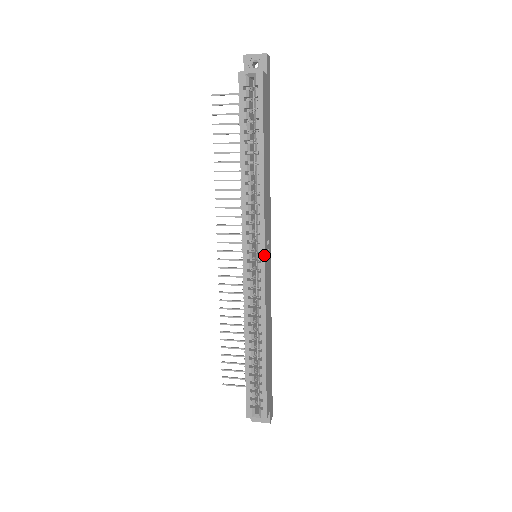
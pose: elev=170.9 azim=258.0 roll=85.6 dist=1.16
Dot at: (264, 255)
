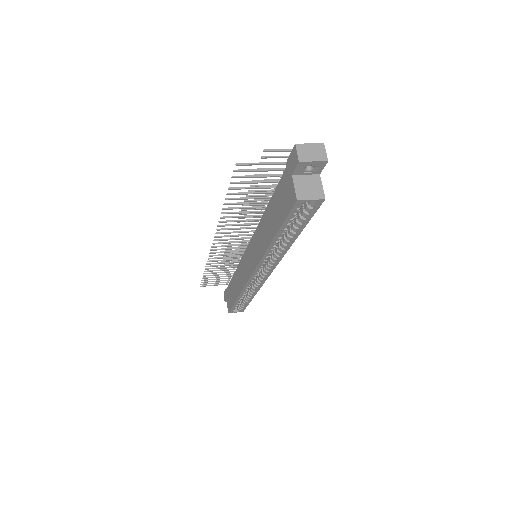
Dot at: occluded
